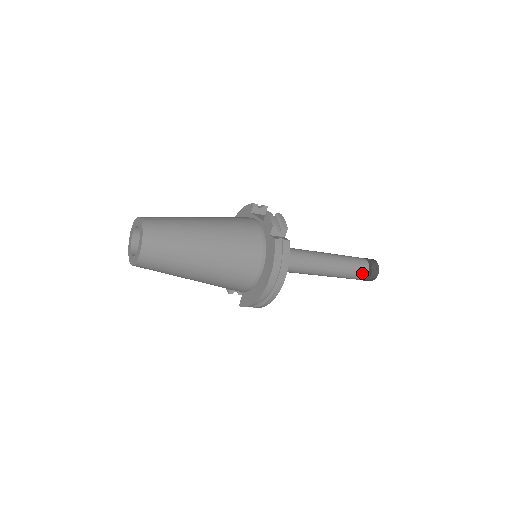
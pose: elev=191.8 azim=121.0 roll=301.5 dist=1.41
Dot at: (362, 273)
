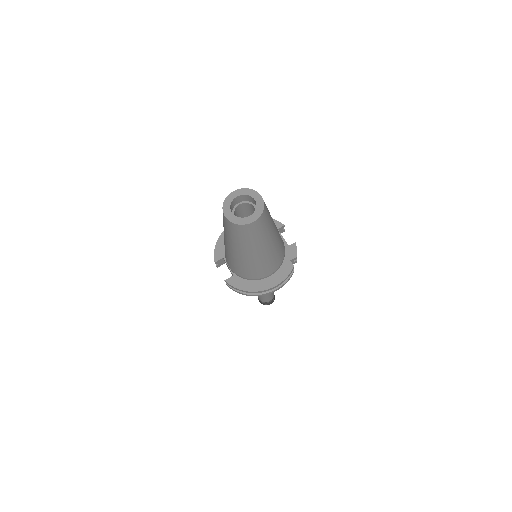
Dot at: (269, 299)
